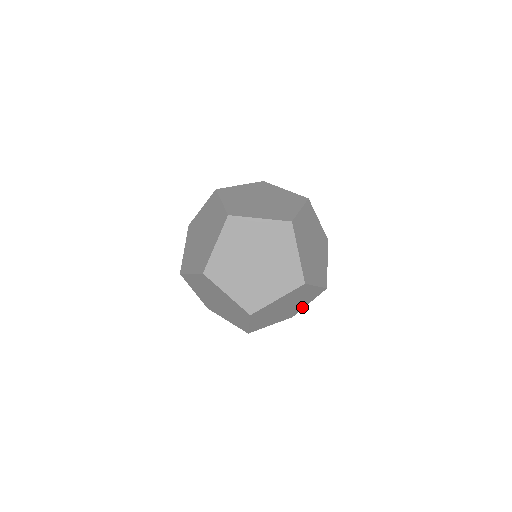
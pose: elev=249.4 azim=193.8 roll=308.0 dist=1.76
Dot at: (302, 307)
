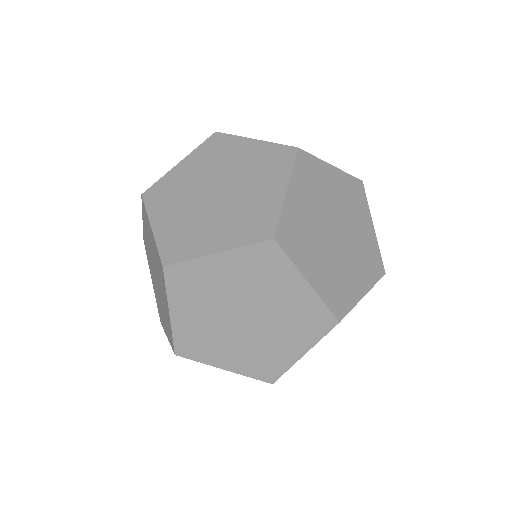
Dot at: occluded
